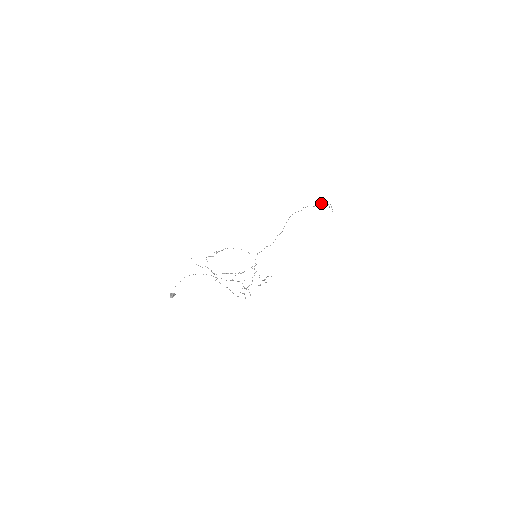
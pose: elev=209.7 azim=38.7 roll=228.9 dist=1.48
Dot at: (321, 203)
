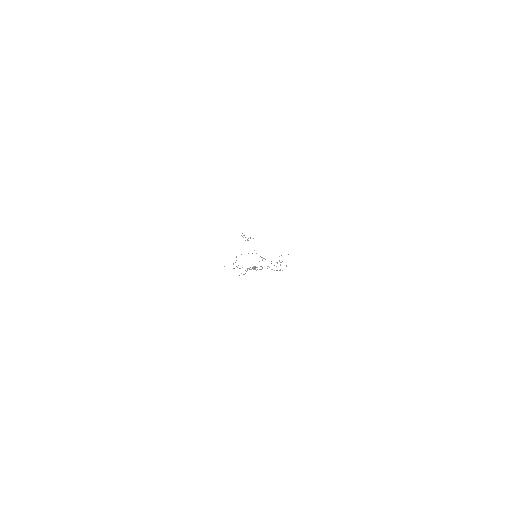
Dot at: (242, 236)
